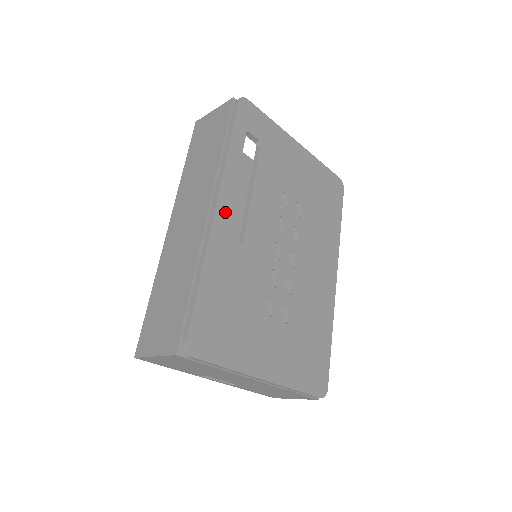
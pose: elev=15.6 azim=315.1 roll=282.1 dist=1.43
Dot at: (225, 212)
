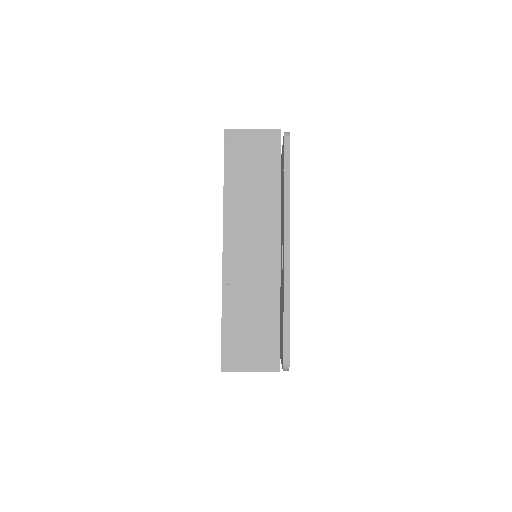
Dot at: occluded
